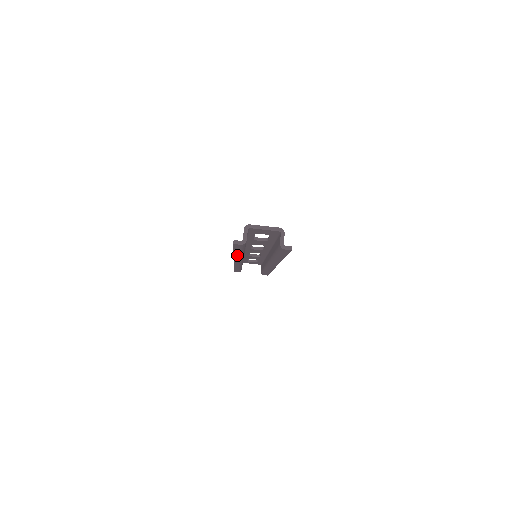
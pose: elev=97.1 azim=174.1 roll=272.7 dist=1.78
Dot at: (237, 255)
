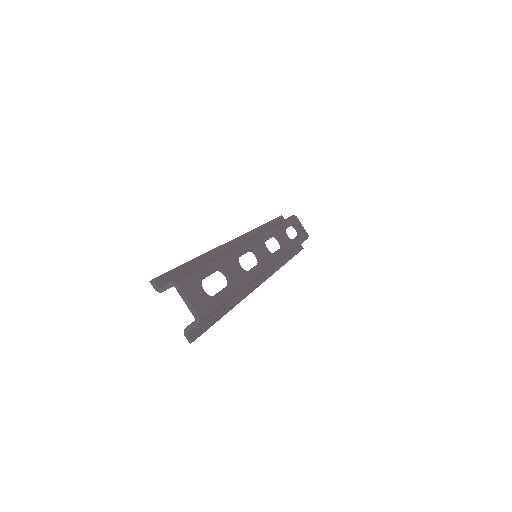
Dot at: (206, 258)
